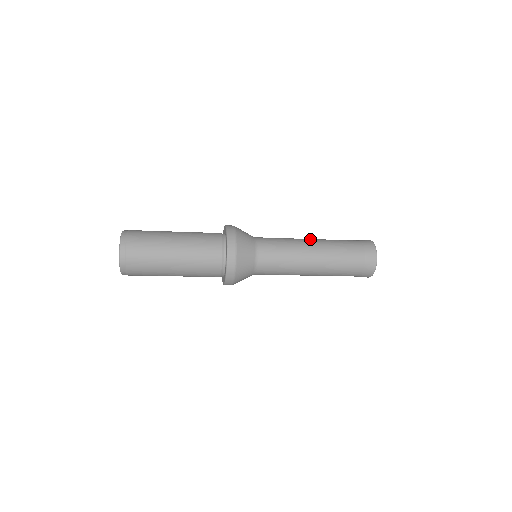
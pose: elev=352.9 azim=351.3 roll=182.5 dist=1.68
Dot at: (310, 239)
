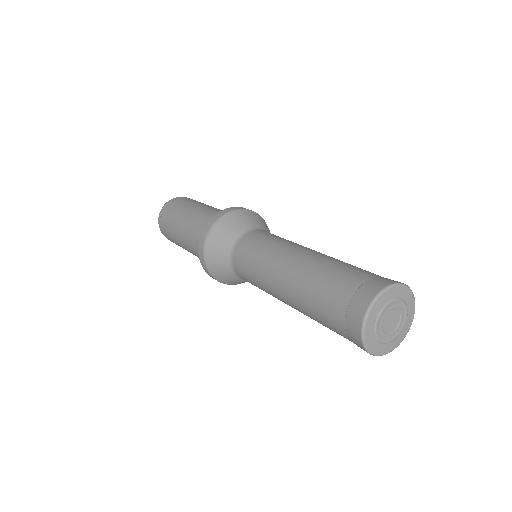
Dot at: occluded
